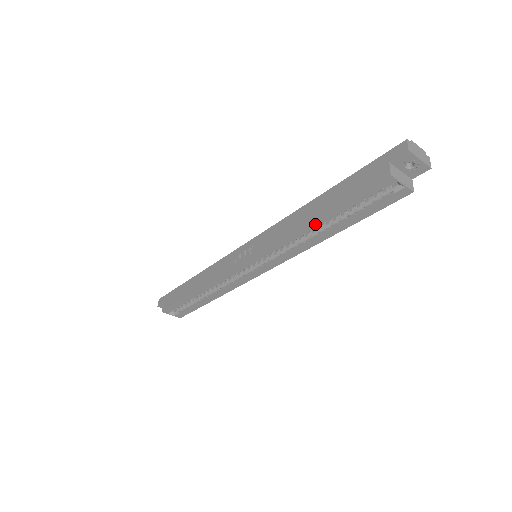
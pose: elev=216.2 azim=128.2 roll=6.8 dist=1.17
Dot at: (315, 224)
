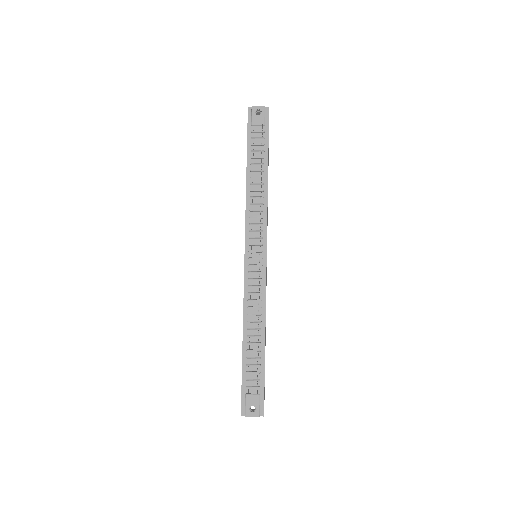
Dot at: occluded
